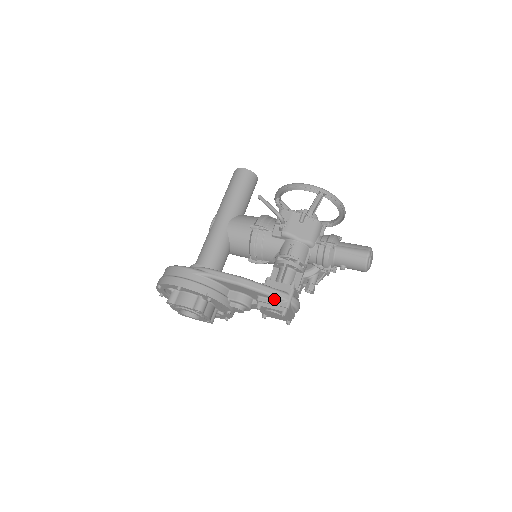
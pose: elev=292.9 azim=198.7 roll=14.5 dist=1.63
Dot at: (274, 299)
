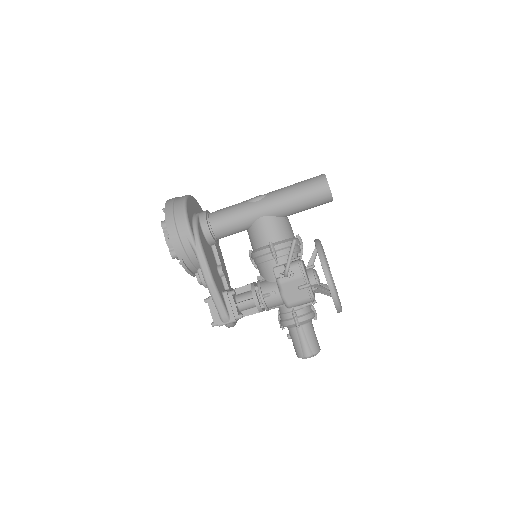
Dot at: (218, 311)
